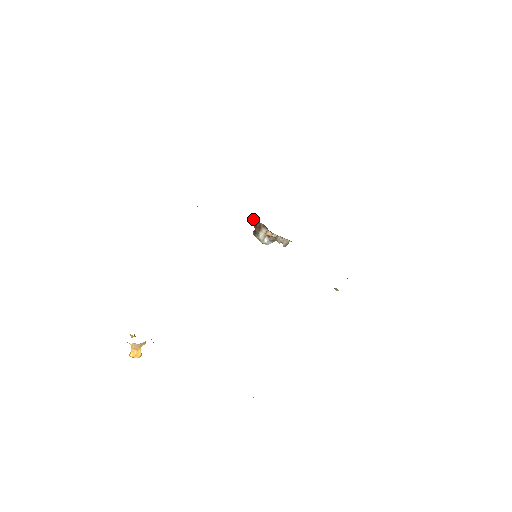
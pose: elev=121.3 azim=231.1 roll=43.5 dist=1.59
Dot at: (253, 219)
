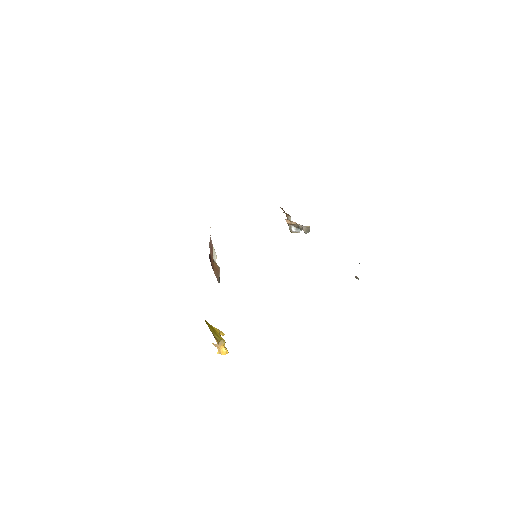
Dot at: occluded
